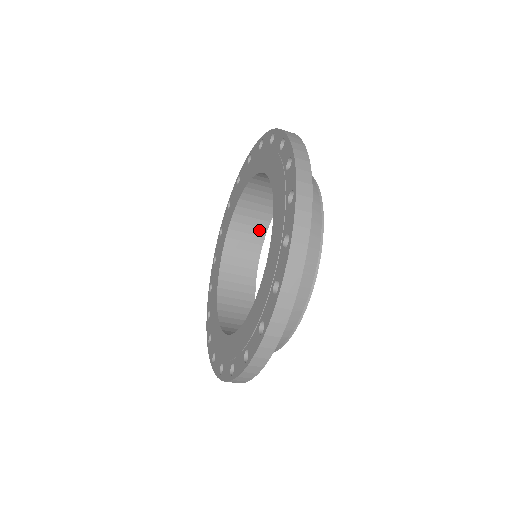
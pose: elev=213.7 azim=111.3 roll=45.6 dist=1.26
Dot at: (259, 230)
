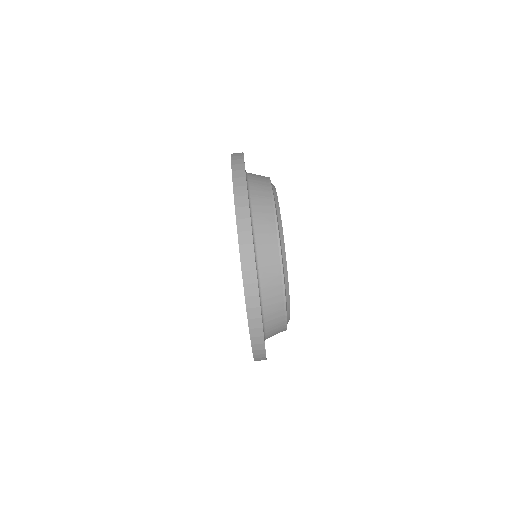
Dot at: occluded
